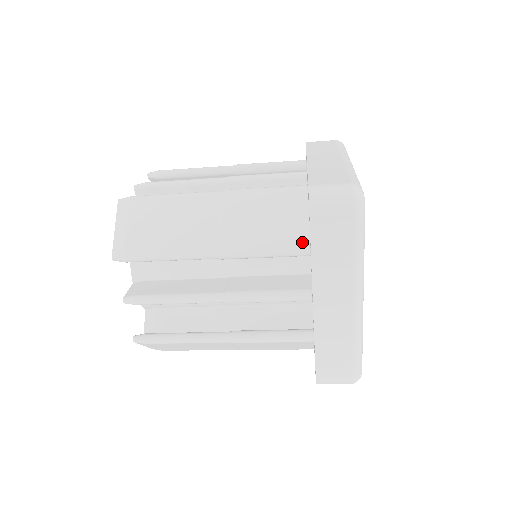
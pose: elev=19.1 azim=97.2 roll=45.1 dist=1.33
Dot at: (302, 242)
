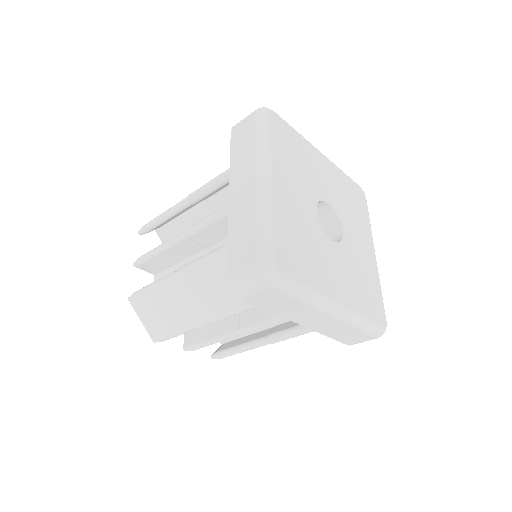
Dot at: occluded
